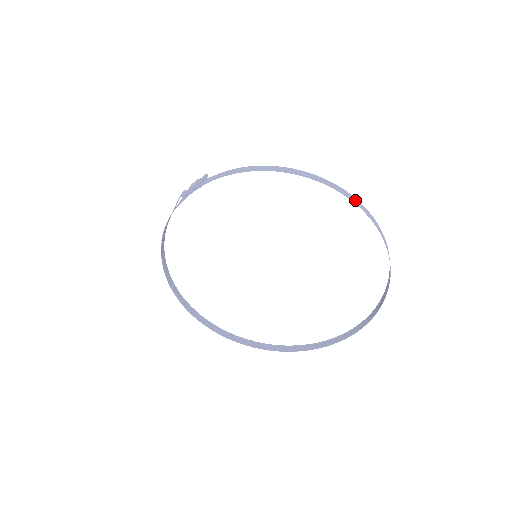
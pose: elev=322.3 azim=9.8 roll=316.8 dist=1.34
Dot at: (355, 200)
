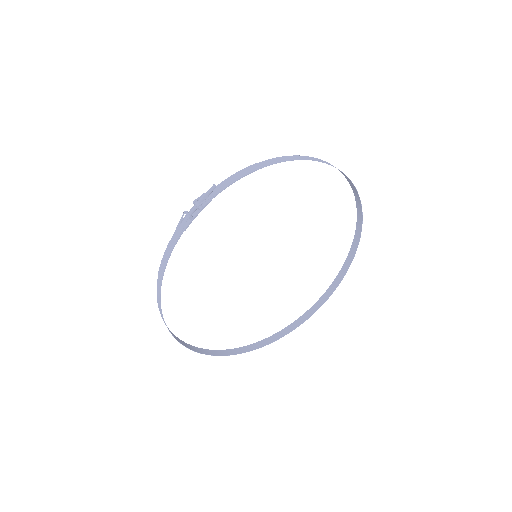
Dot at: (340, 171)
